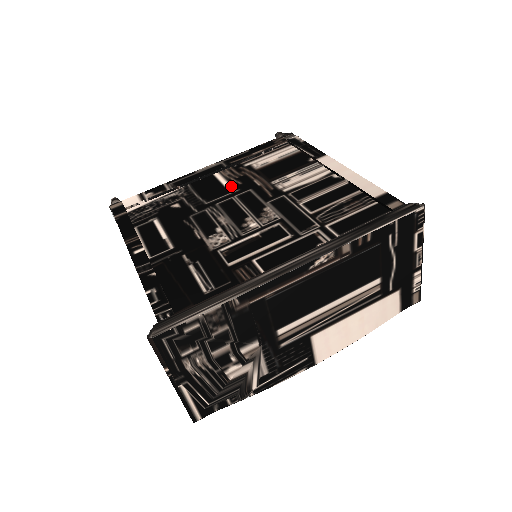
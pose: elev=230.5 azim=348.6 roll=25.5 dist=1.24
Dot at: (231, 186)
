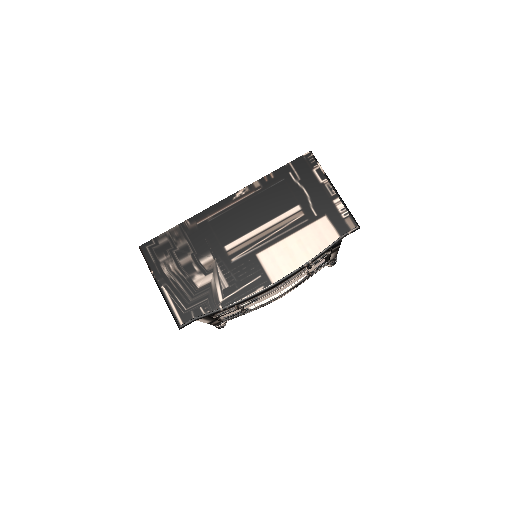
Dot at: occluded
